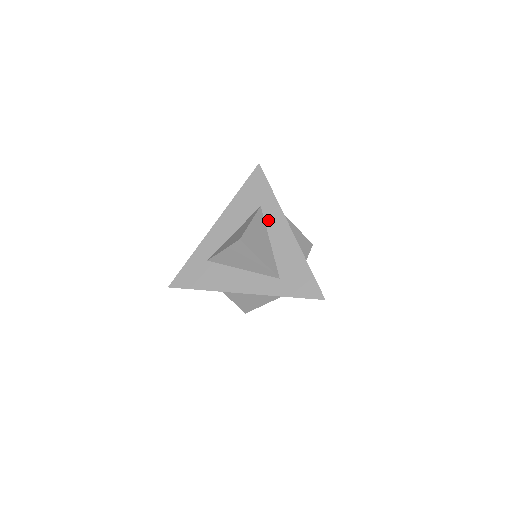
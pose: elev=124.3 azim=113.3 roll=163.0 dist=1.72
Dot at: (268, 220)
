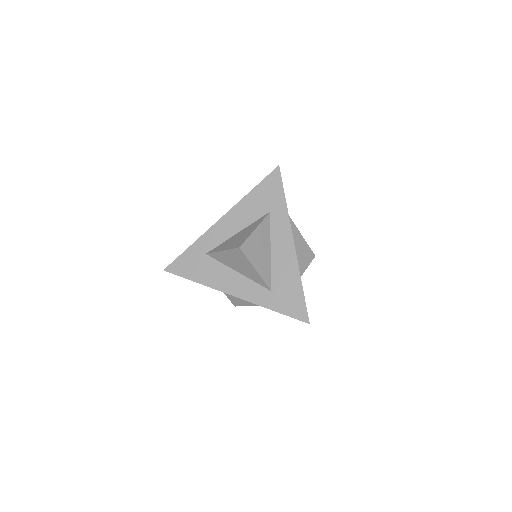
Dot at: (274, 228)
